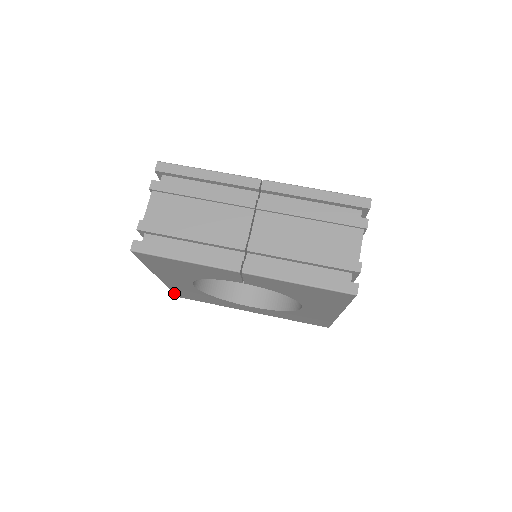
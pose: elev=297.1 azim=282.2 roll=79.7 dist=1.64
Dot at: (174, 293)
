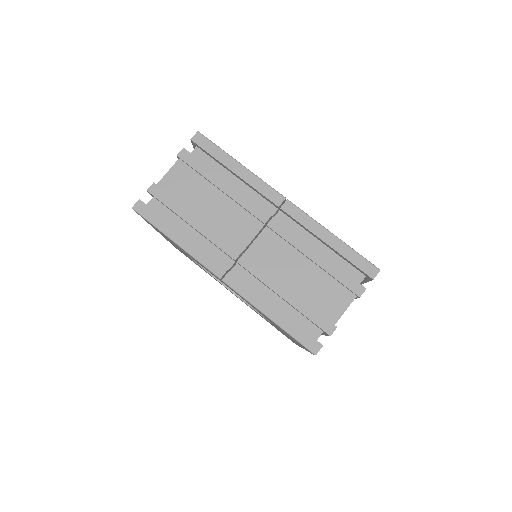
Dot at: occluded
